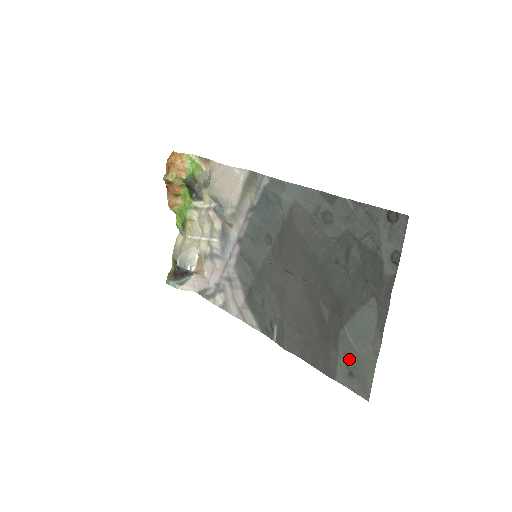
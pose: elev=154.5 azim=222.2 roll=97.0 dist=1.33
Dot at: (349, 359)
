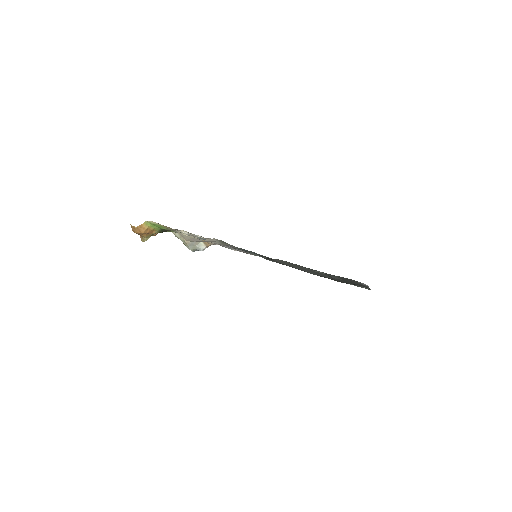
Dot at: occluded
